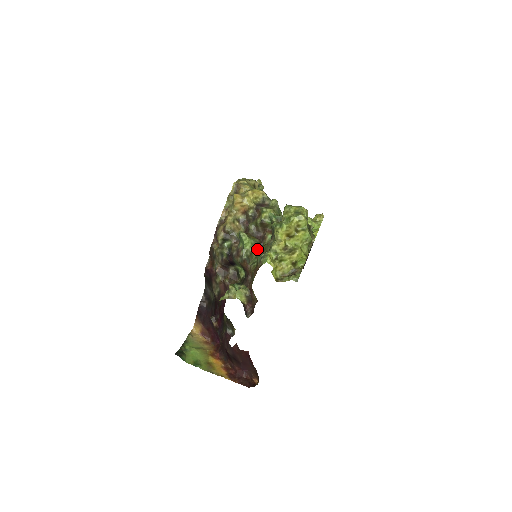
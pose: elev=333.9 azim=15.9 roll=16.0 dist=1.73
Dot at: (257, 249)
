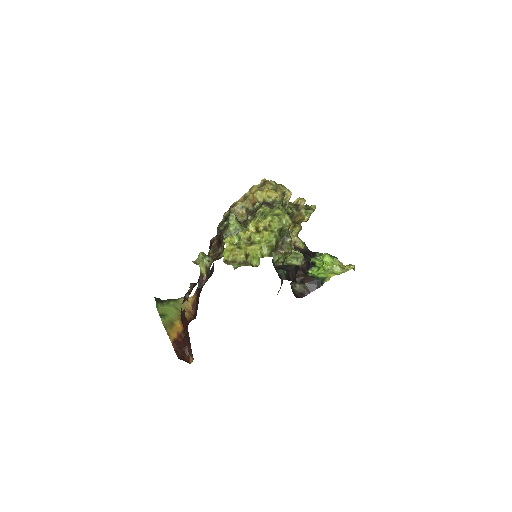
Dot at: occluded
